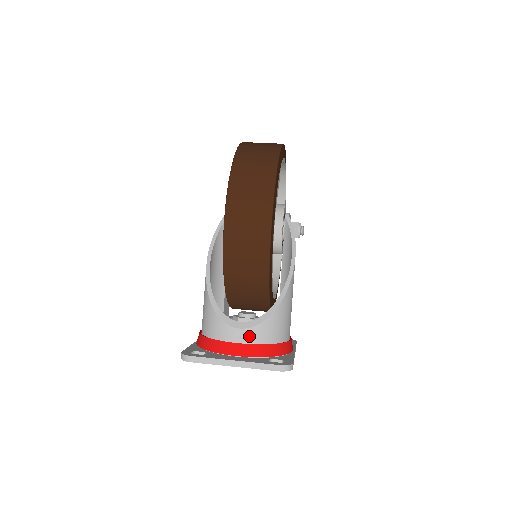
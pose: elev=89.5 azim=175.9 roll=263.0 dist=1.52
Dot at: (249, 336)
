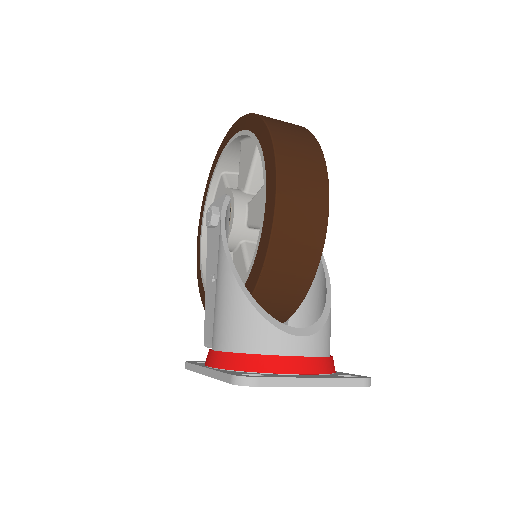
Dot at: (311, 346)
